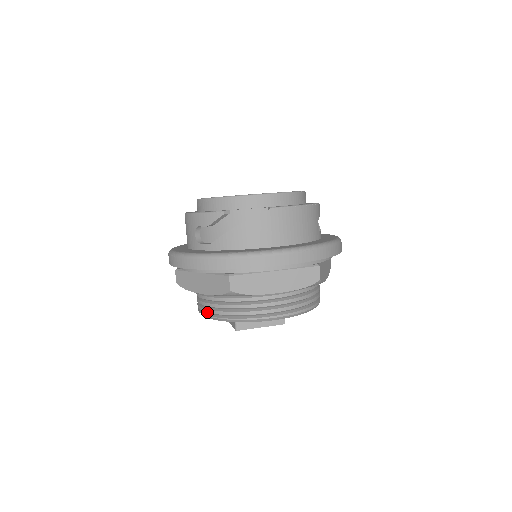
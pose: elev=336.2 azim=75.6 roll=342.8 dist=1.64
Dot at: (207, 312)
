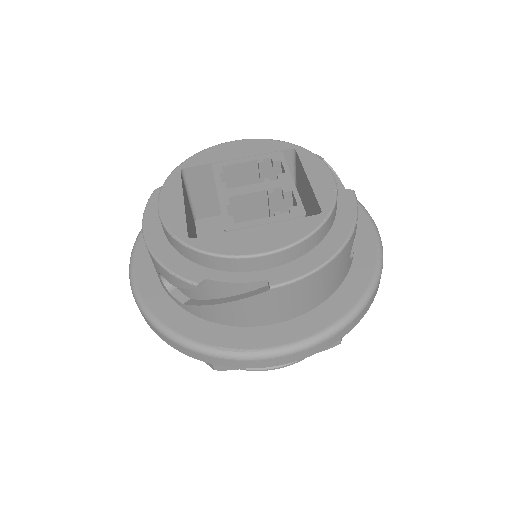
Dot at: occluded
